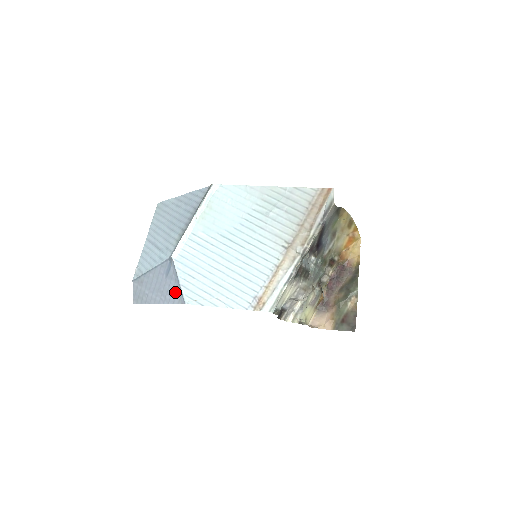
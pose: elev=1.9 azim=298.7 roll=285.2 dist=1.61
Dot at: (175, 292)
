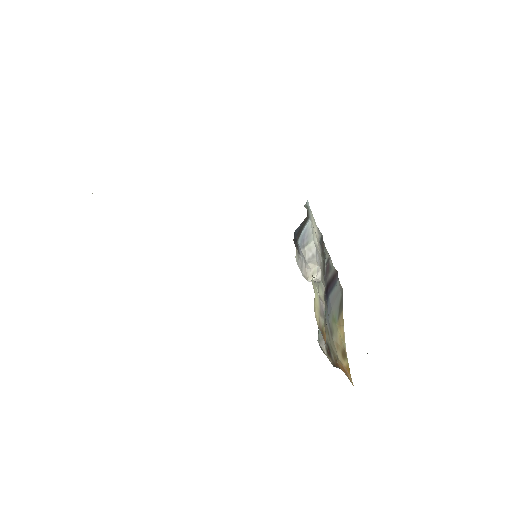
Dot at: occluded
